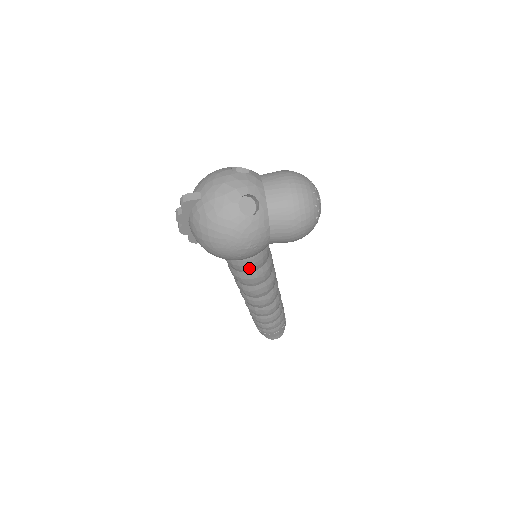
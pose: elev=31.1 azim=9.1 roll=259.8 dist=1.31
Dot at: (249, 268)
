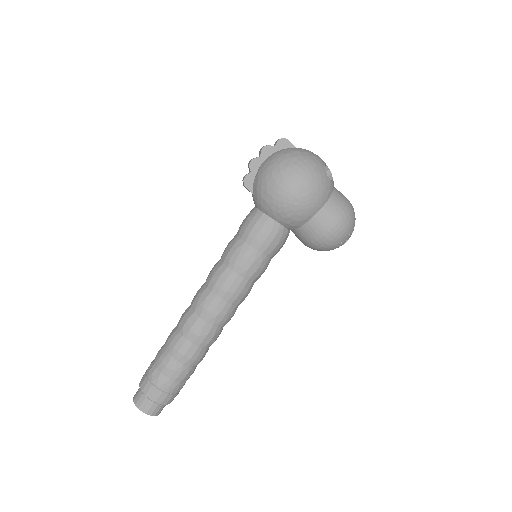
Dot at: (263, 241)
